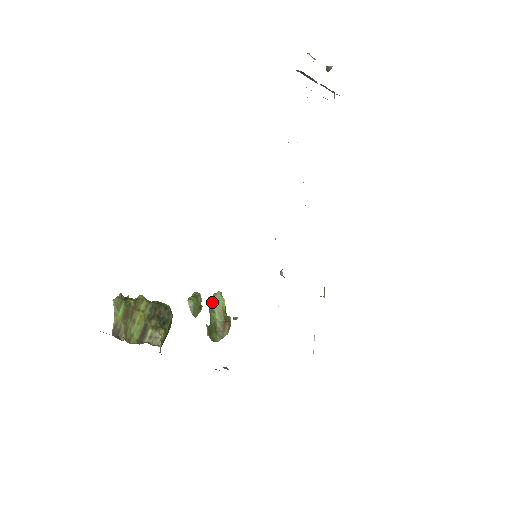
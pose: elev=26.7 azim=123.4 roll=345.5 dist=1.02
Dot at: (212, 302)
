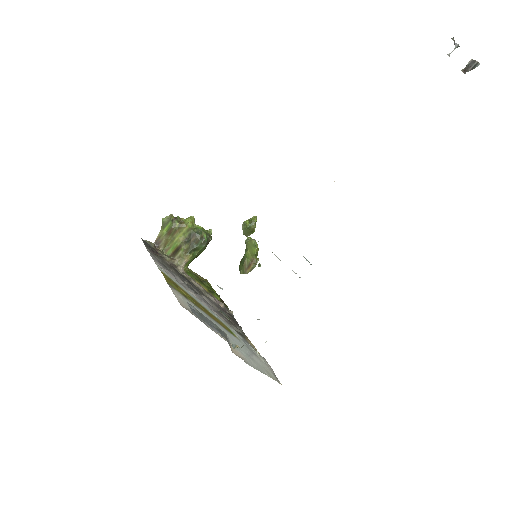
Dot at: (247, 244)
